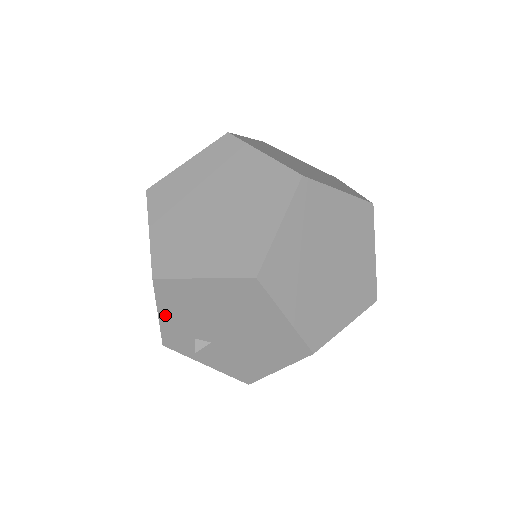
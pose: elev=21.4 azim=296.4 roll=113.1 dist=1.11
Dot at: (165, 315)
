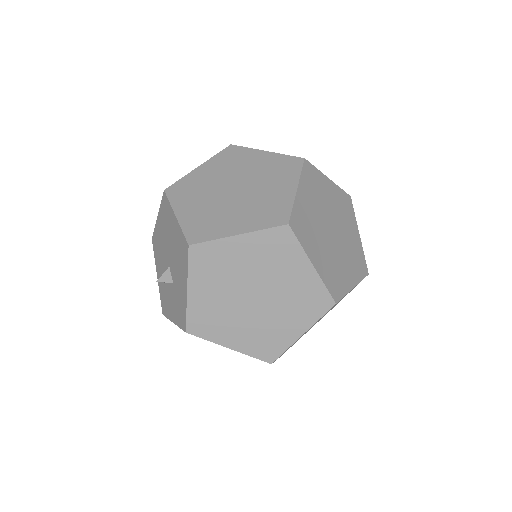
Dot at: occluded
